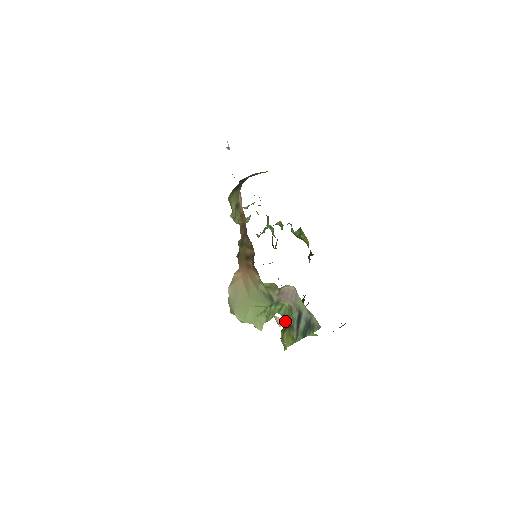
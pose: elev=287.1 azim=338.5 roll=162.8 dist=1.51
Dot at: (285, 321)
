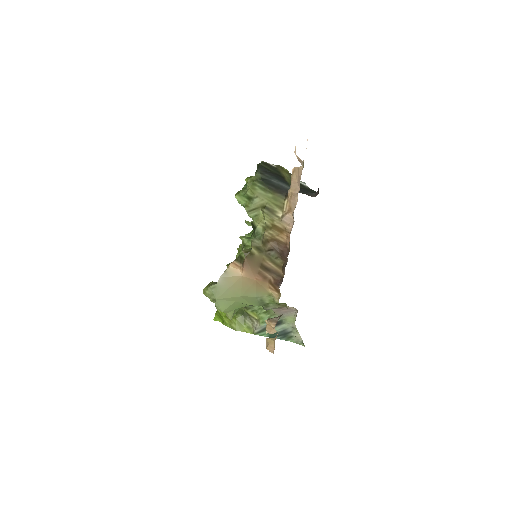
Dot at: occluded
